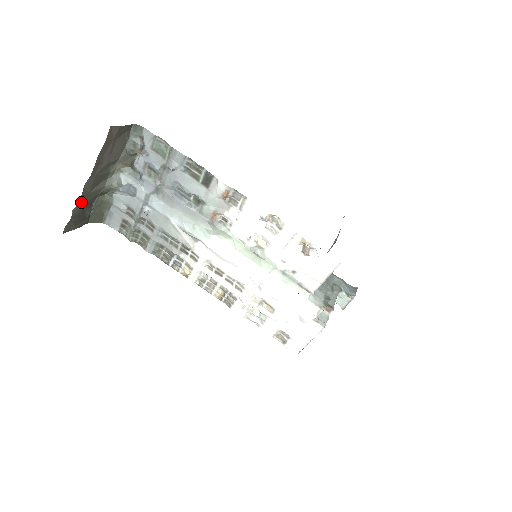
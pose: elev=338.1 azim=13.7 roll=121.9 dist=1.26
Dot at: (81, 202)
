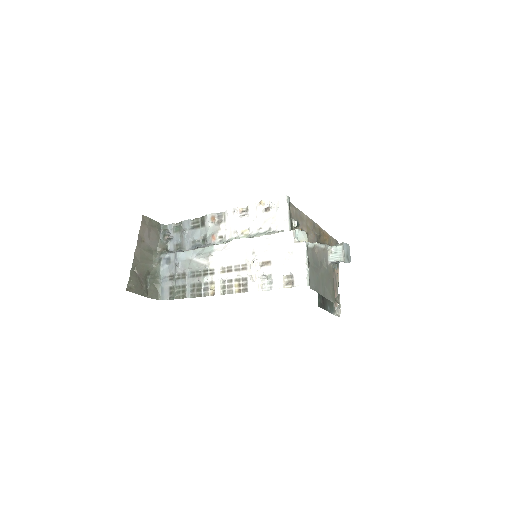
Dot at: (136, 269)
